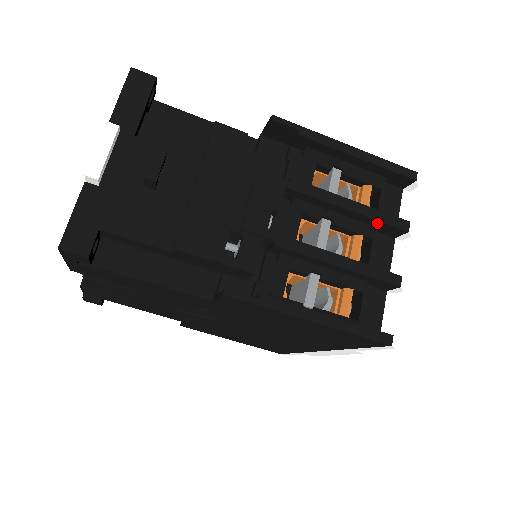
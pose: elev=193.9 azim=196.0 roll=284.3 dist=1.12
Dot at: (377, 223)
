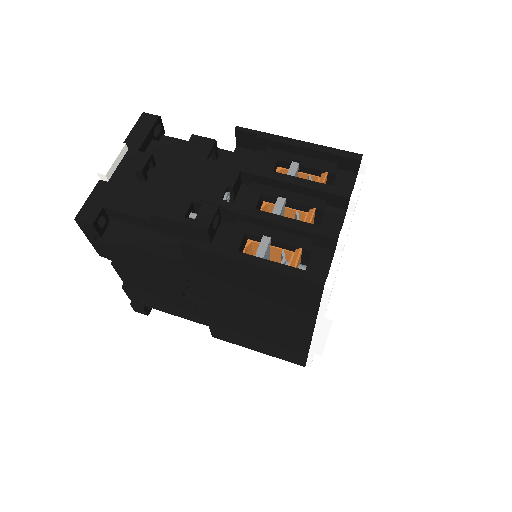
Dot at: (322, 194)
